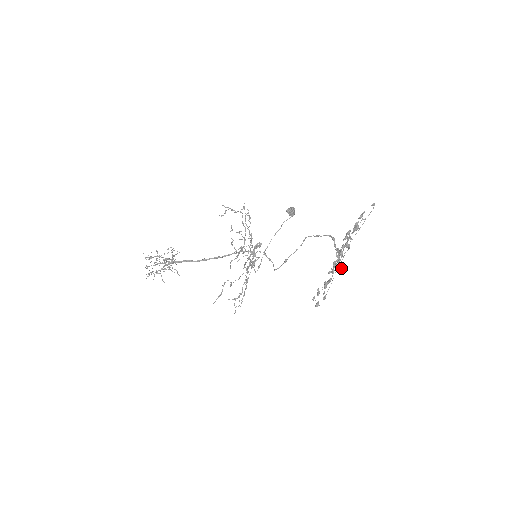
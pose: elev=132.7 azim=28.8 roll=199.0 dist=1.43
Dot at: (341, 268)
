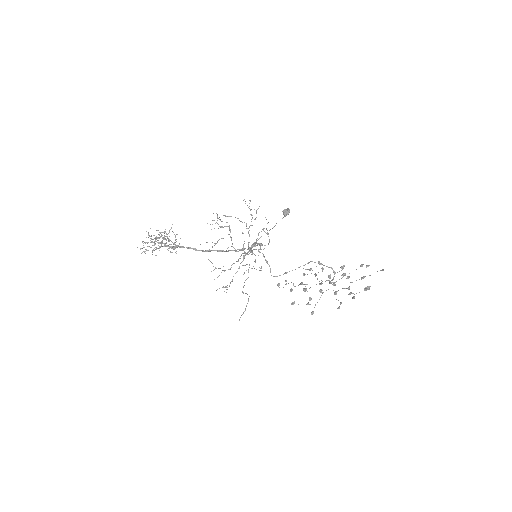
Dot at: occluded
